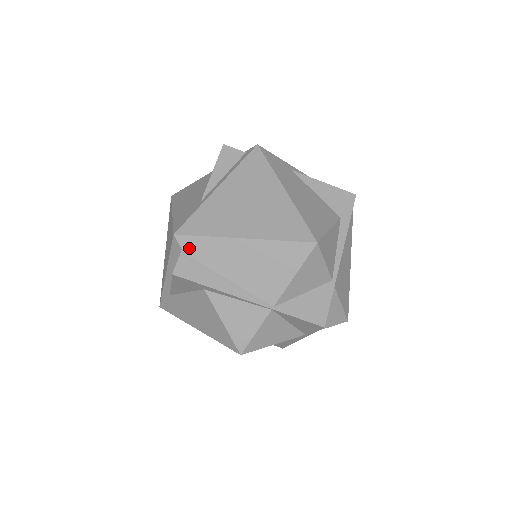
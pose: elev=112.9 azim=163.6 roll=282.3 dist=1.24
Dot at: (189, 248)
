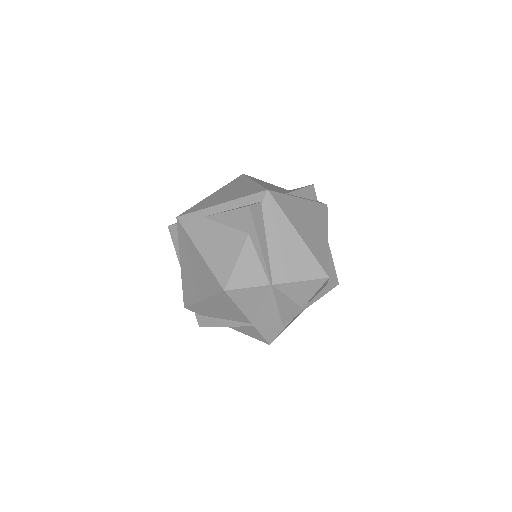
Dot at: (267, 205)
